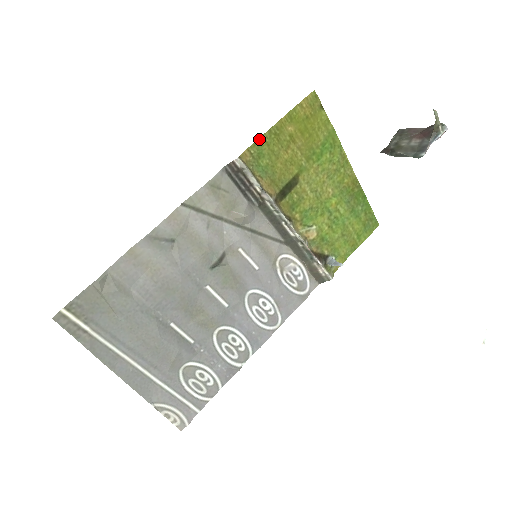
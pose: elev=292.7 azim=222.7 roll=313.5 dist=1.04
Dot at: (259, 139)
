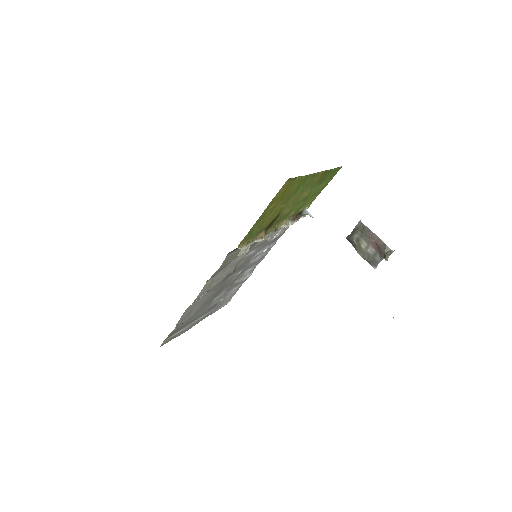
Dot at: (250, 230)
